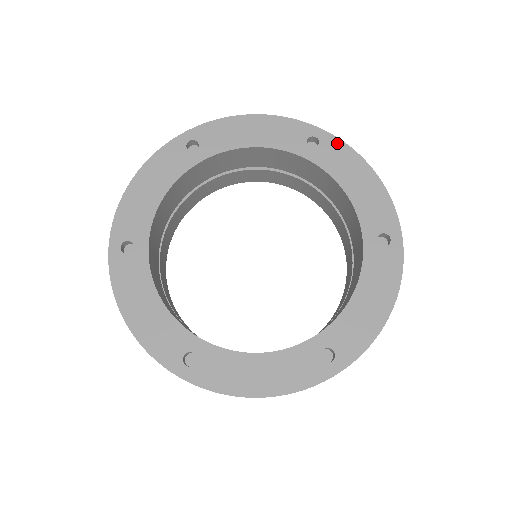
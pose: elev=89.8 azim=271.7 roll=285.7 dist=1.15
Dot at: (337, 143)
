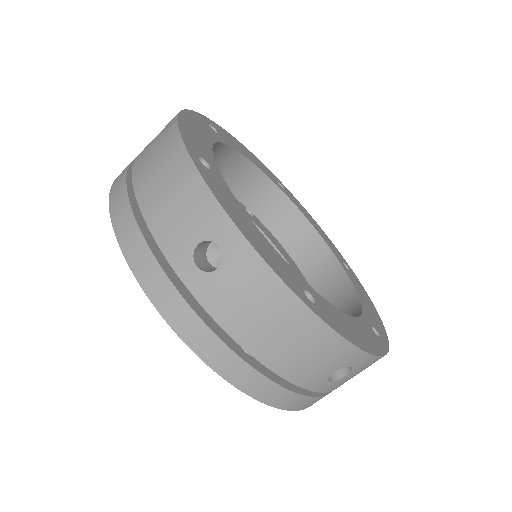
Dot at: (360, 284)
